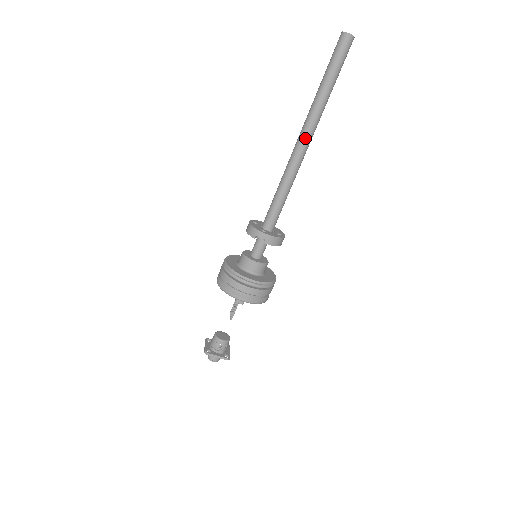
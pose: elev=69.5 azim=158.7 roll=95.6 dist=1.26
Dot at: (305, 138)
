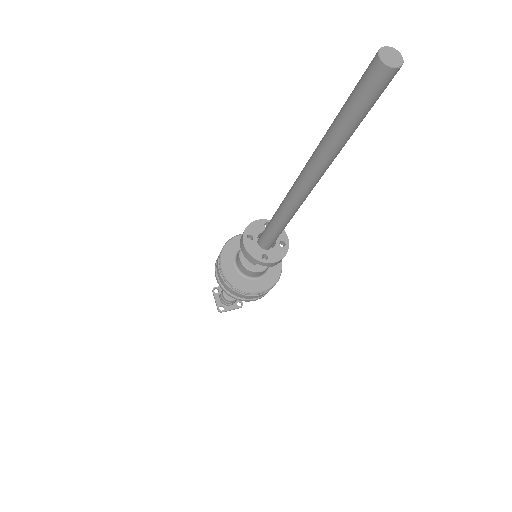
Dot at: (311, 184)
